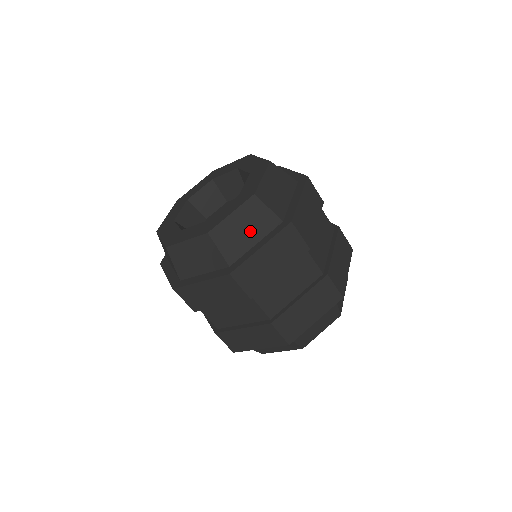
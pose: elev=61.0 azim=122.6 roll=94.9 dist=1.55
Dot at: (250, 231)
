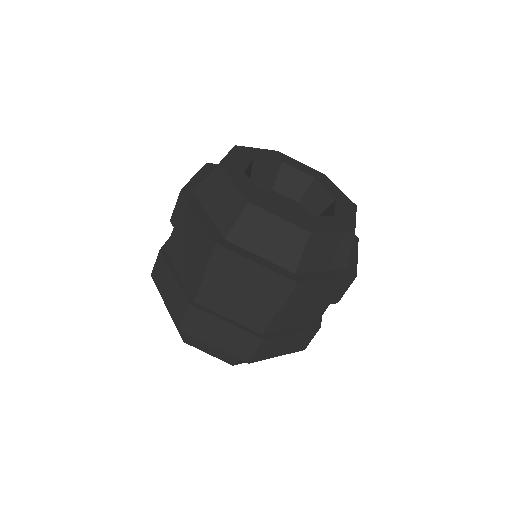
Dot at: (329, 257)
